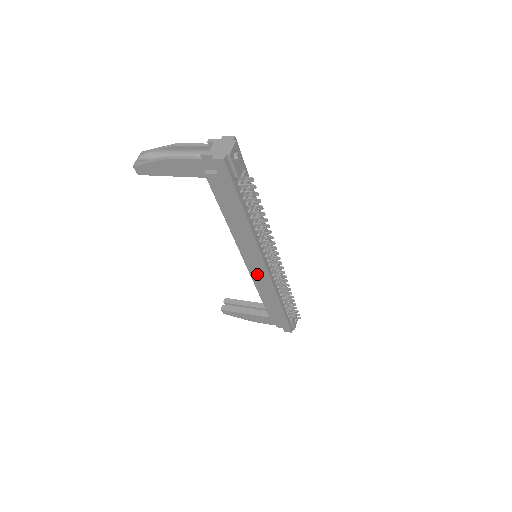
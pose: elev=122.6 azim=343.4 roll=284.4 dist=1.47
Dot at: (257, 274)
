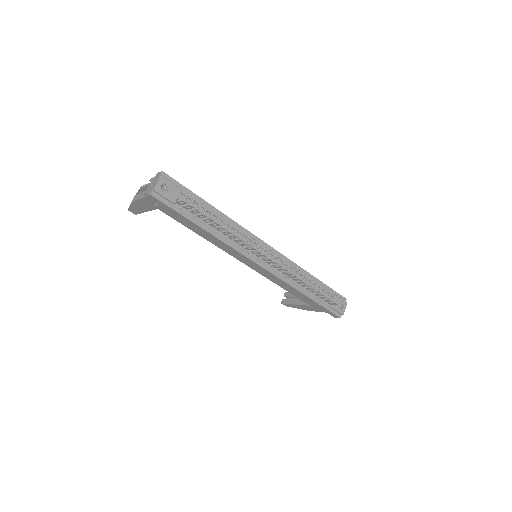
Dot at: (261, 272)
